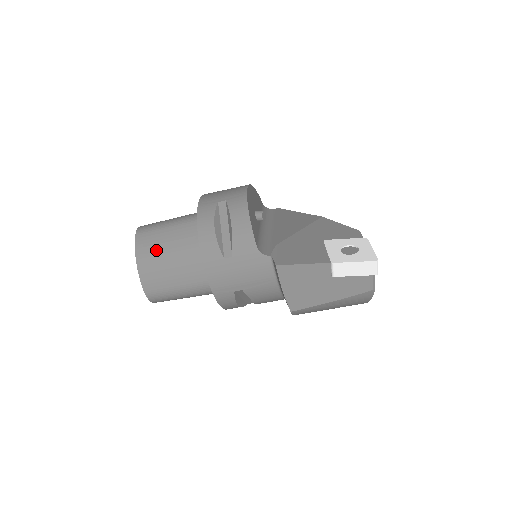
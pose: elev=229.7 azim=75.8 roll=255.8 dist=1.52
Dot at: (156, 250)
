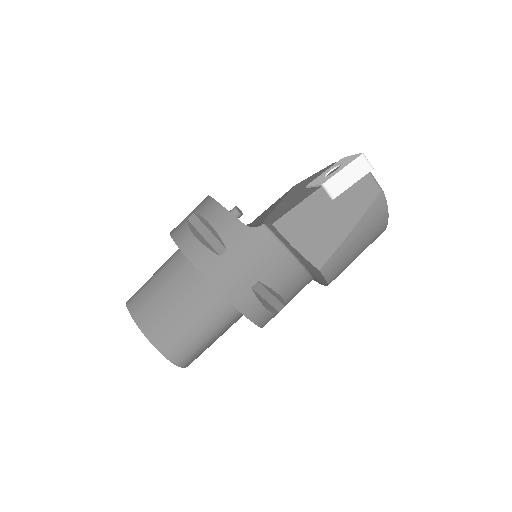
Dot at: (153, 303)
